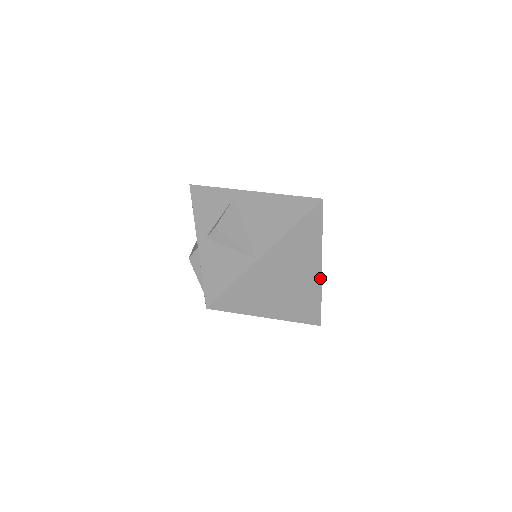
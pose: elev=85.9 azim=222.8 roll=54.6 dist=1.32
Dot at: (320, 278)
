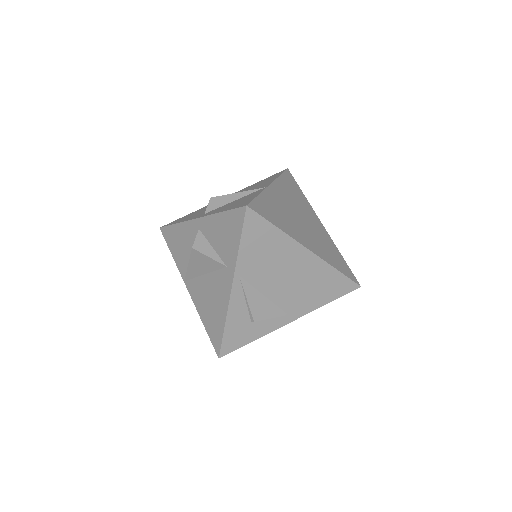
Dot at: (327, 234)
